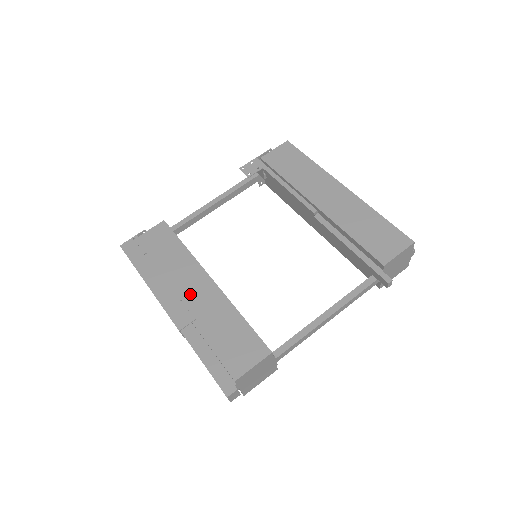
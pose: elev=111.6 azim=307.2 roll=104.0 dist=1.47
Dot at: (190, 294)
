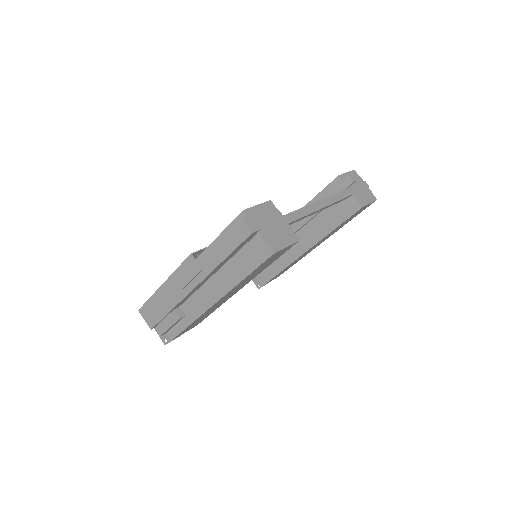
Dot at: occluded
